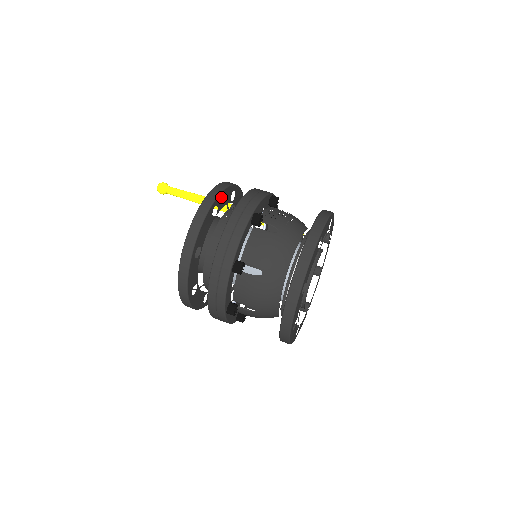
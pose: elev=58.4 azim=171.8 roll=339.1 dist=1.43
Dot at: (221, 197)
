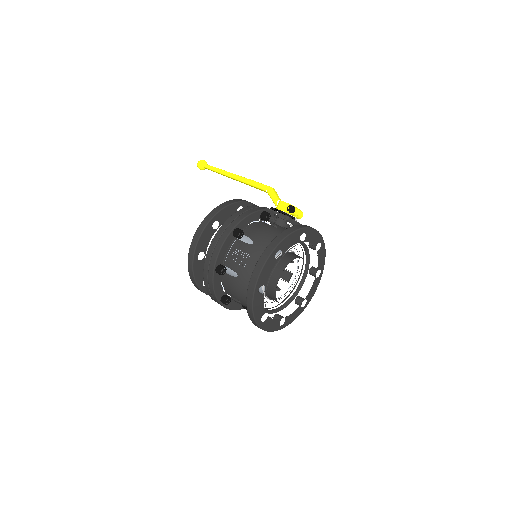
Dot at: (200, 245)
